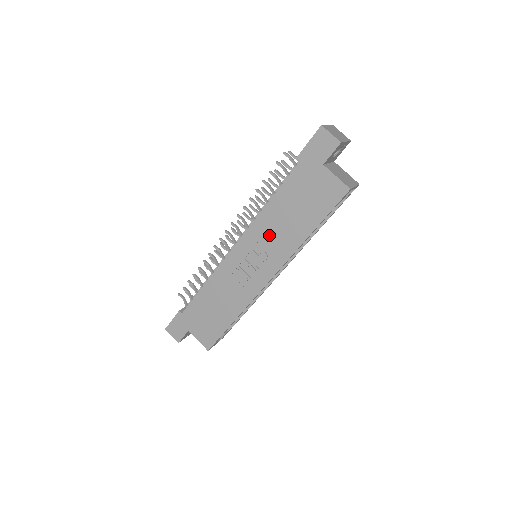
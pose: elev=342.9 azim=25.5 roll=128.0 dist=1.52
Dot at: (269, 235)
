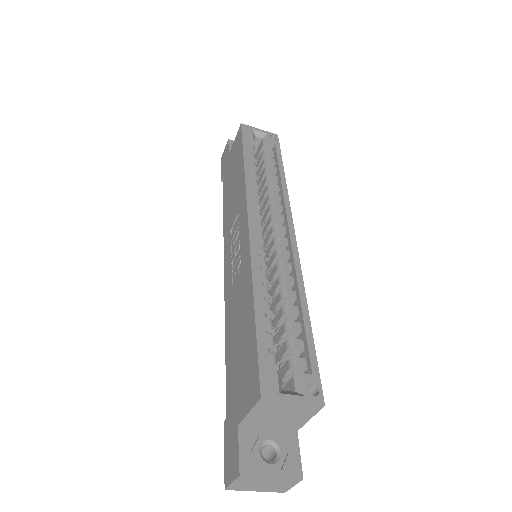
Dot at: (232, 217)
